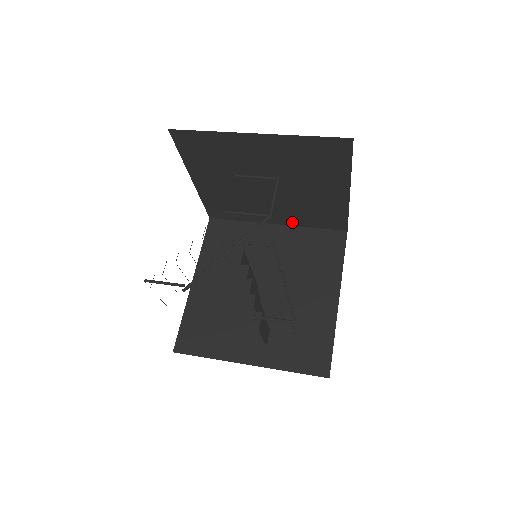
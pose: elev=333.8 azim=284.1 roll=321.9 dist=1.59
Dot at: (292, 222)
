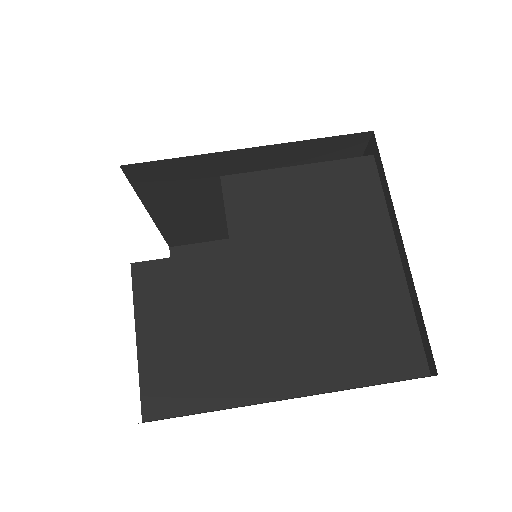
Dot at: occluded
